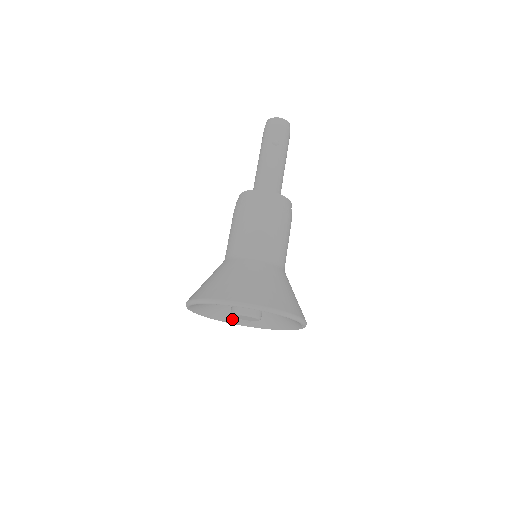
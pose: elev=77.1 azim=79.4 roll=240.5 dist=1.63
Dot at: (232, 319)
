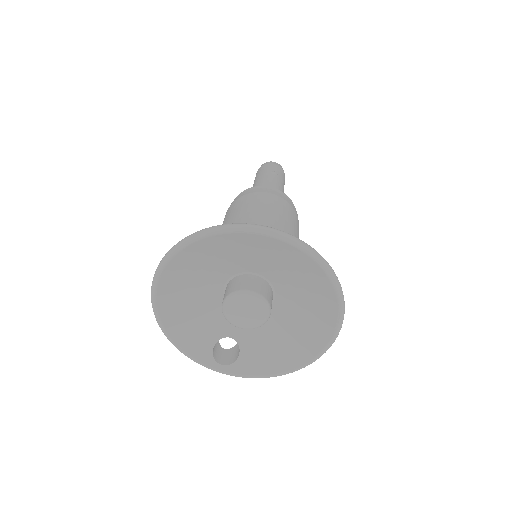
Dot at: (207, 352)
